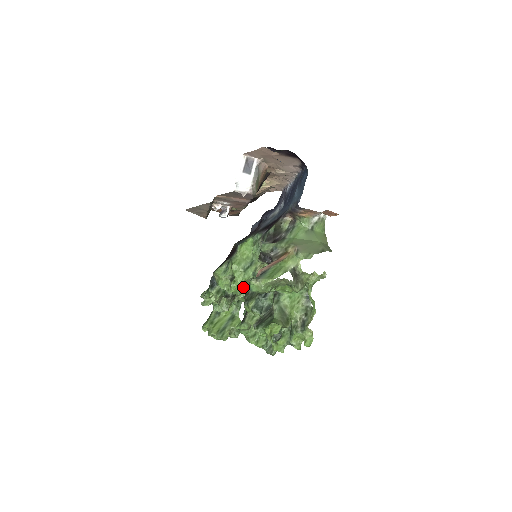
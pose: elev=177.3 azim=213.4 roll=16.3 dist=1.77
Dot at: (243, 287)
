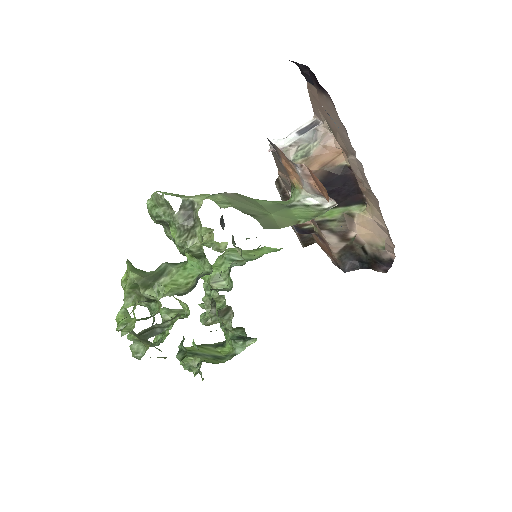
Dot at: (210, 275)
